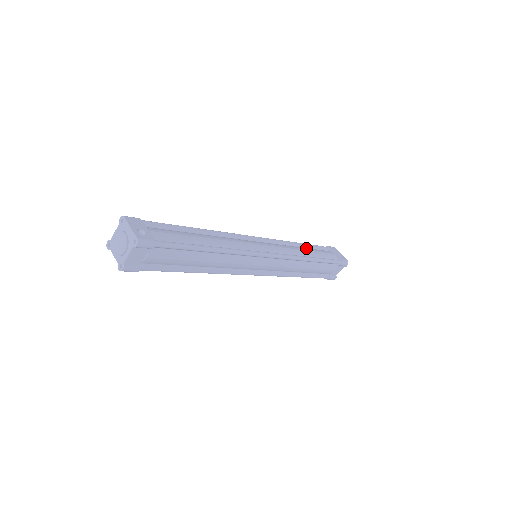
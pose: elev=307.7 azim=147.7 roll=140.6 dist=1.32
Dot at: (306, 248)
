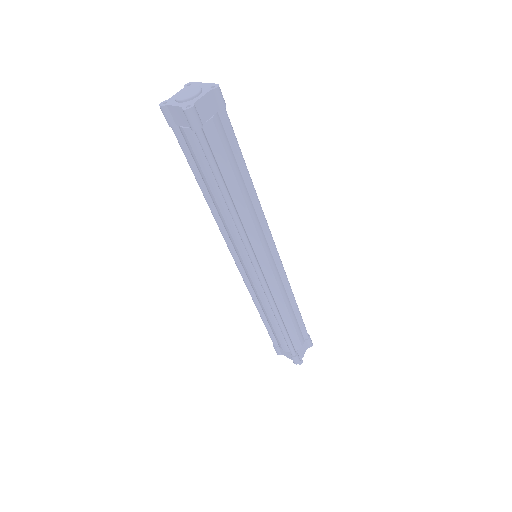
Dot at: occluded
